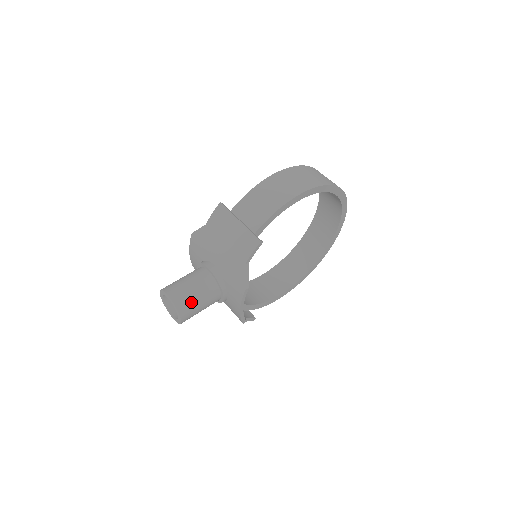
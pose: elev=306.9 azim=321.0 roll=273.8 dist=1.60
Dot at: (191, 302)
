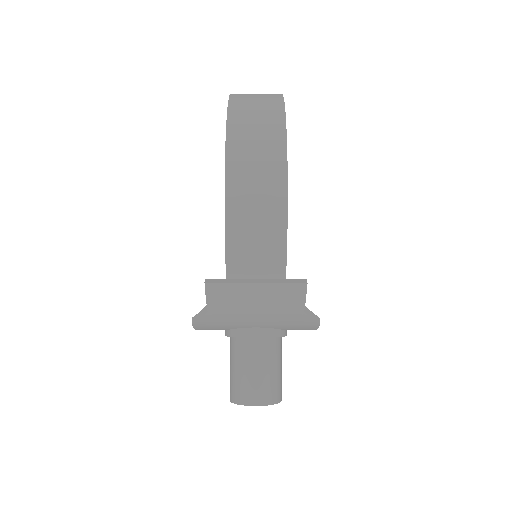
Dot at: (276, 382)
